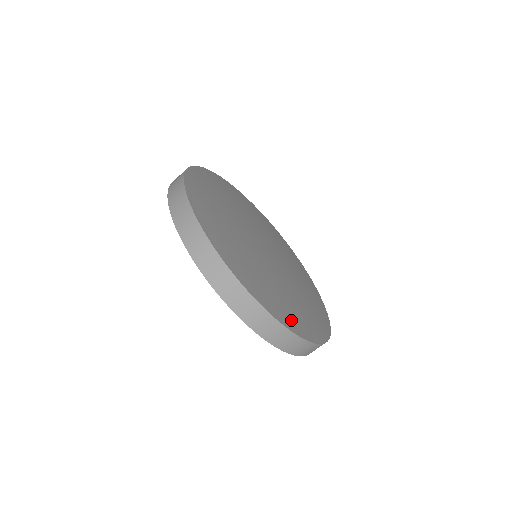
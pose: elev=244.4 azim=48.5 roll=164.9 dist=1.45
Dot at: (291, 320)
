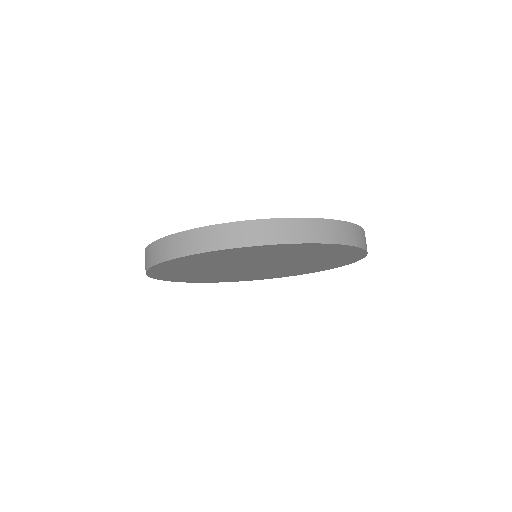
Dot at: occluded
